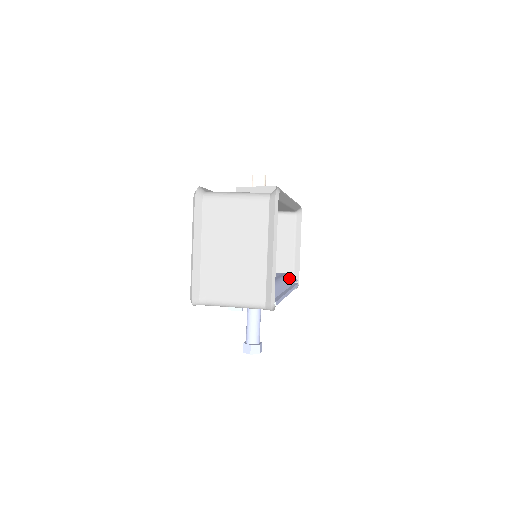
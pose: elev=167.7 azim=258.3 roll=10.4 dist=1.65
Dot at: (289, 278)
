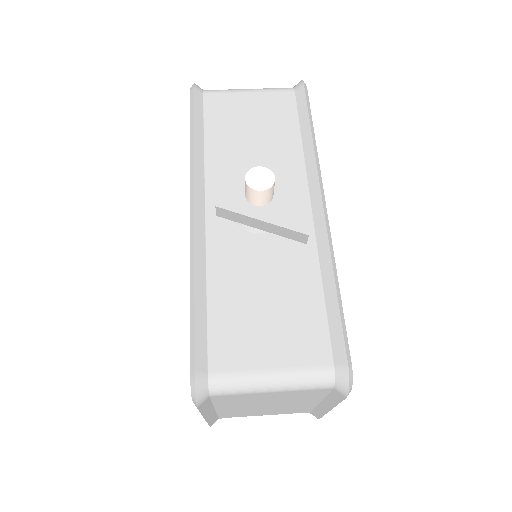
Dot at: occluded
